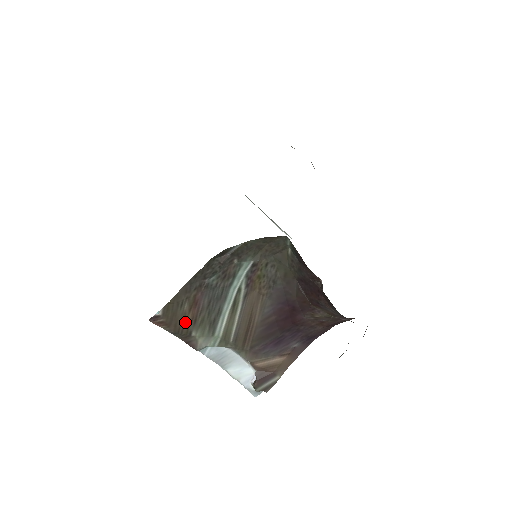
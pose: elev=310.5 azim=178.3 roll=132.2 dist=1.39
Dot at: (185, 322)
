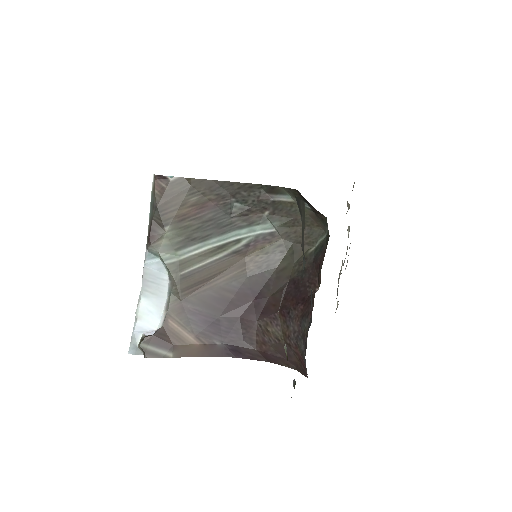
Dot at: (176, 210)
